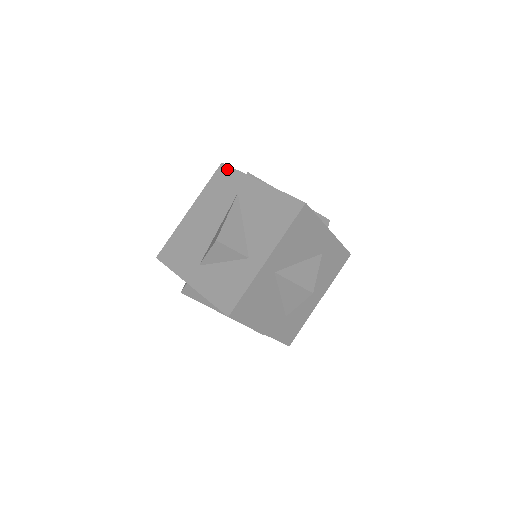
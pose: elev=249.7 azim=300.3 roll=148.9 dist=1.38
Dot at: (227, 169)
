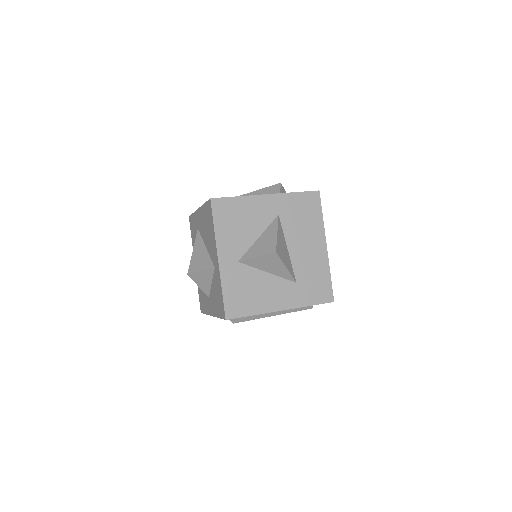
Dot at: (191, 218)
